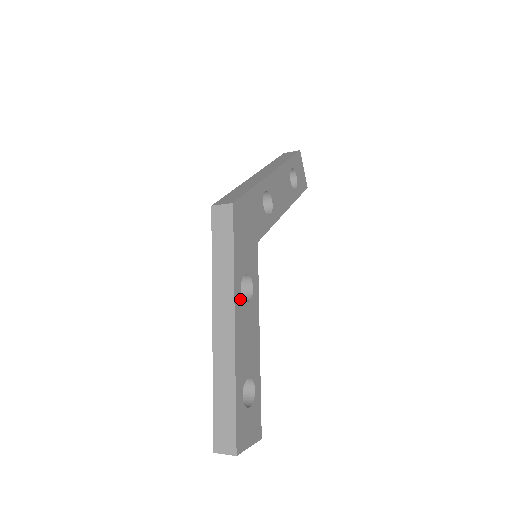
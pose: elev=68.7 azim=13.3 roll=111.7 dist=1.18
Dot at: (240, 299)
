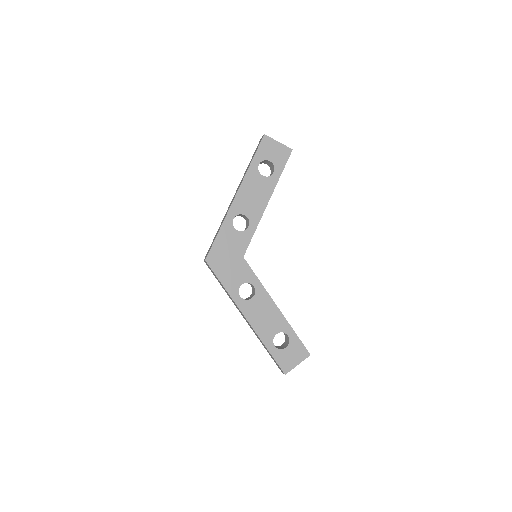
Dot at: (243, 302)
